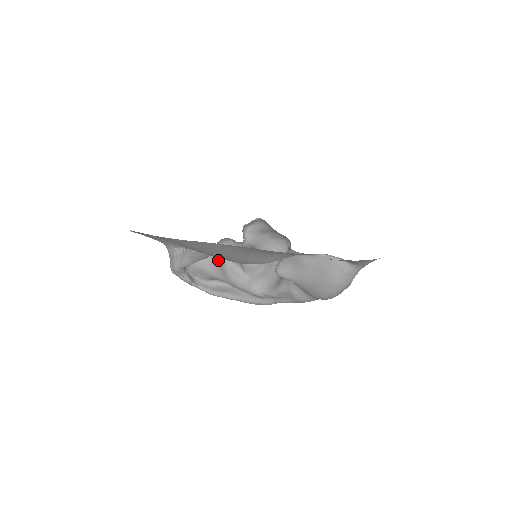
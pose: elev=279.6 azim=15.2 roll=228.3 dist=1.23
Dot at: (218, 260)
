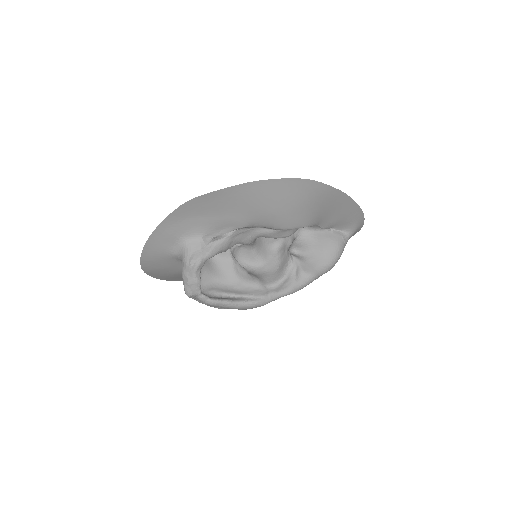
Dot at: (224, 262)
